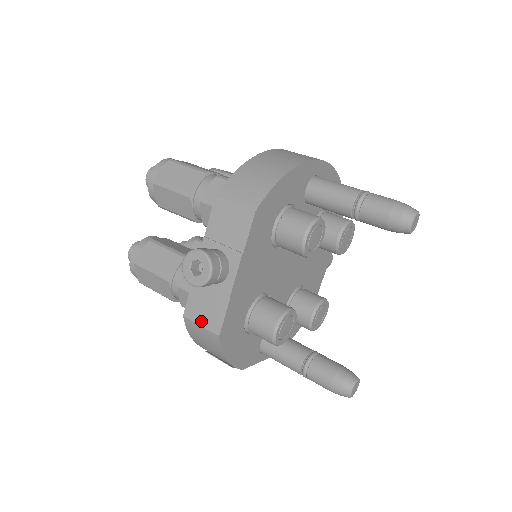
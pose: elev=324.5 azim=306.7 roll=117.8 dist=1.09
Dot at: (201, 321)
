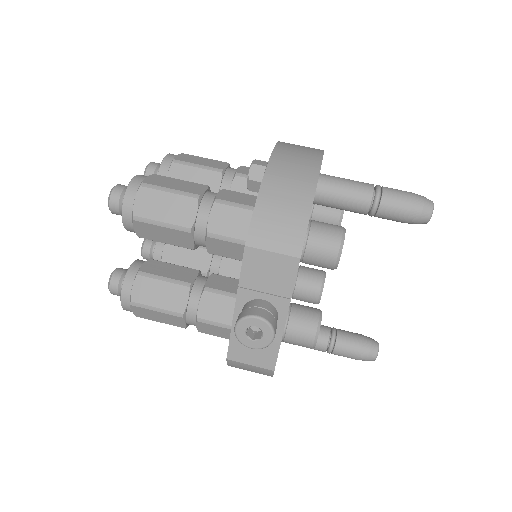
Dot at: (250, 361)
